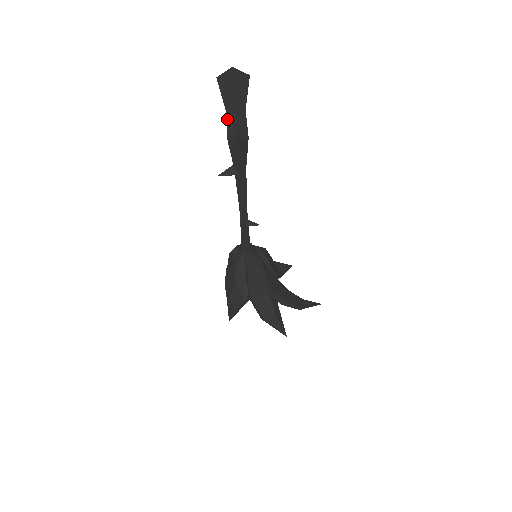
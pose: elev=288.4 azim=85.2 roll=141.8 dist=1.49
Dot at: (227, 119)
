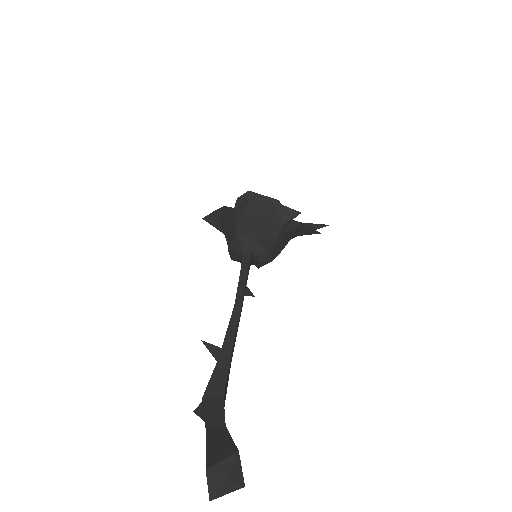
Dot at: (205, 422)
